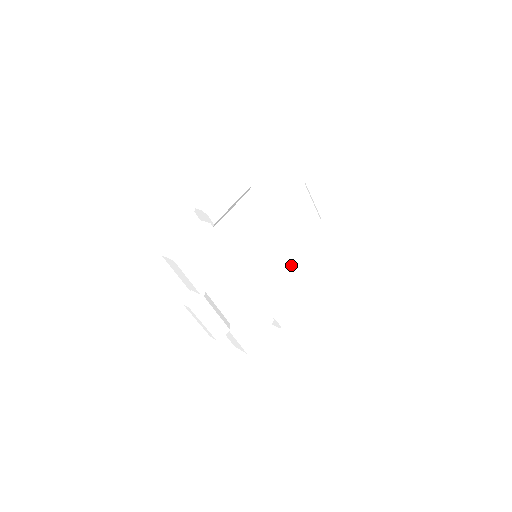
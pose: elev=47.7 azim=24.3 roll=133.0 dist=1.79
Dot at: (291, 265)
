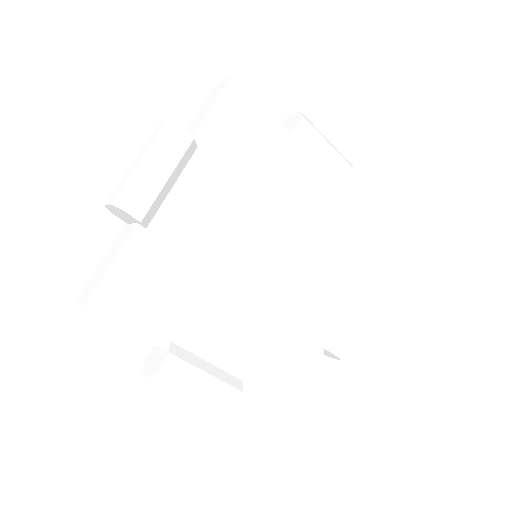
Dot at: (324, 254)
